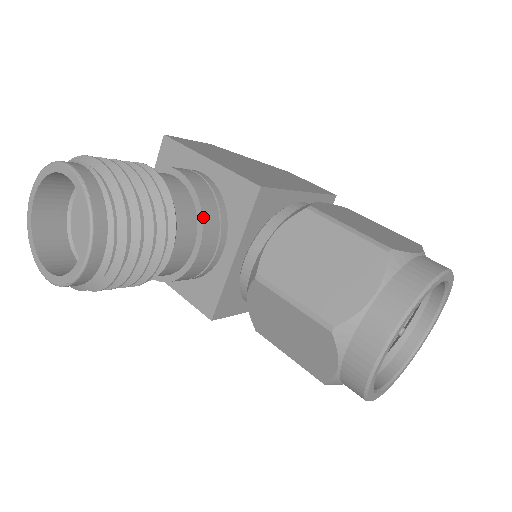
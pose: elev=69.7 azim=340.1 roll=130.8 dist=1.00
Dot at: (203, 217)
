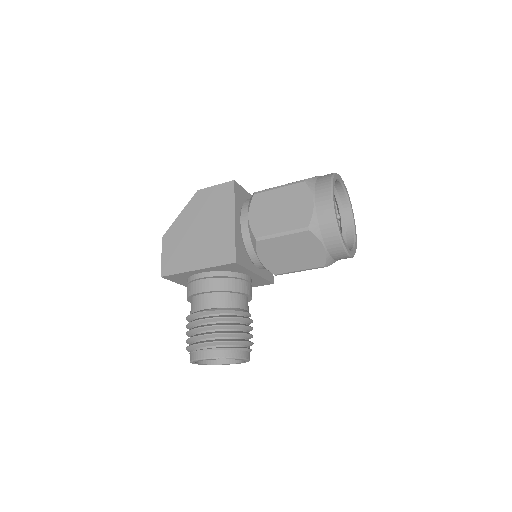
Dot at: (235, 291)
